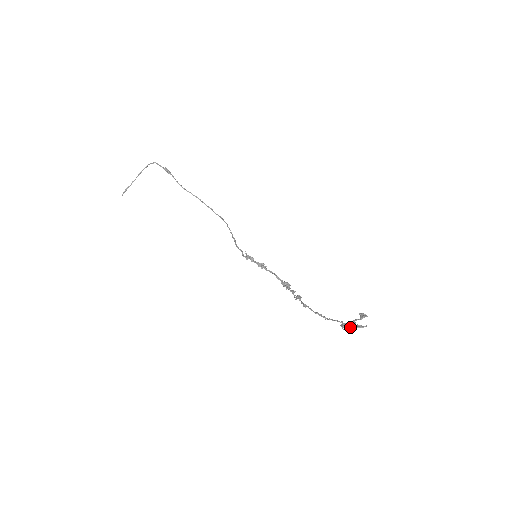
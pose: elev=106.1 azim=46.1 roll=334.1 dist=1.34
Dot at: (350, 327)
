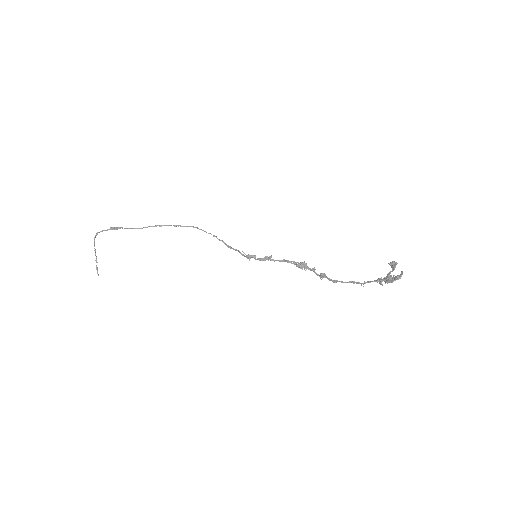
Dot at: occluded
